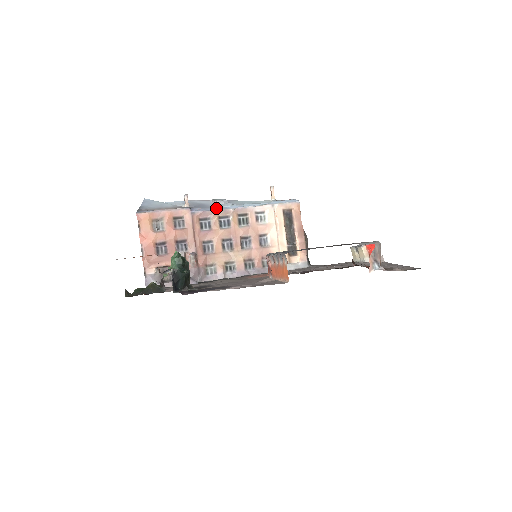
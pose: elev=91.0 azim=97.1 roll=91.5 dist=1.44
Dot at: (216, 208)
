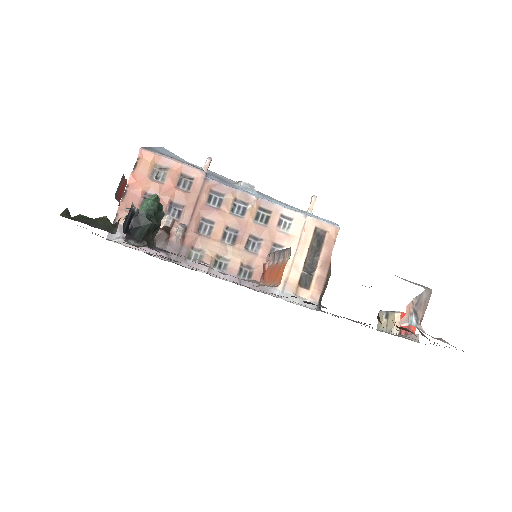
Dot at: (237, 187)
